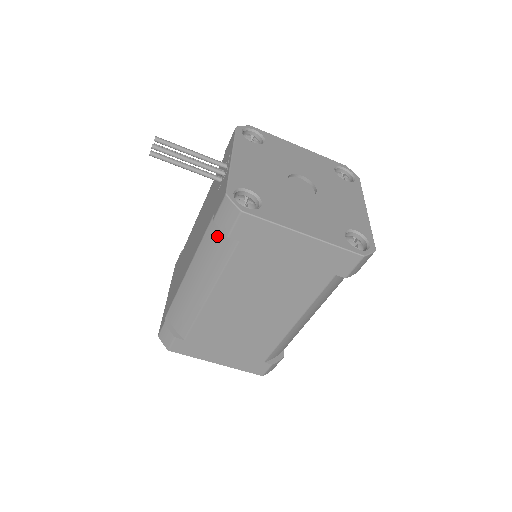
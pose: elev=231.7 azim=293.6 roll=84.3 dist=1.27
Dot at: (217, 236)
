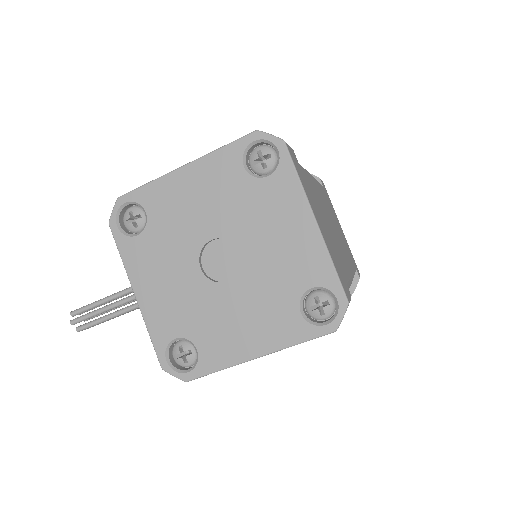
Dot at: occluded
